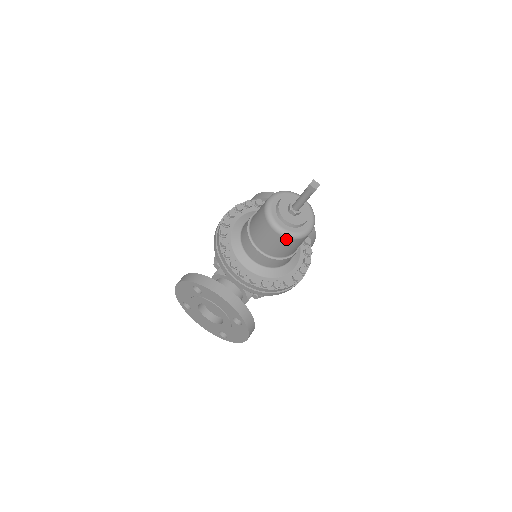
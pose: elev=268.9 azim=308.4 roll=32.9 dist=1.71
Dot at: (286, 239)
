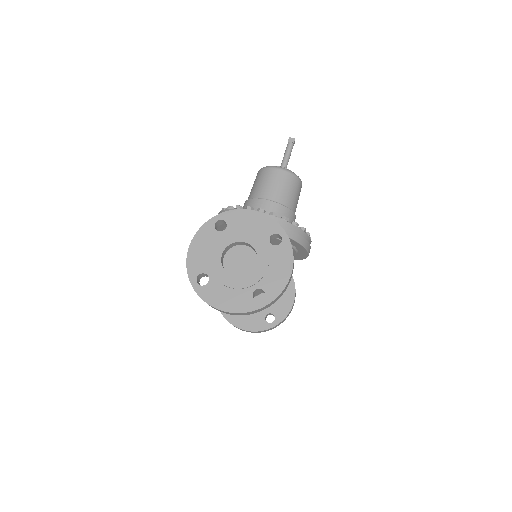
Dot at: (288, 174)
